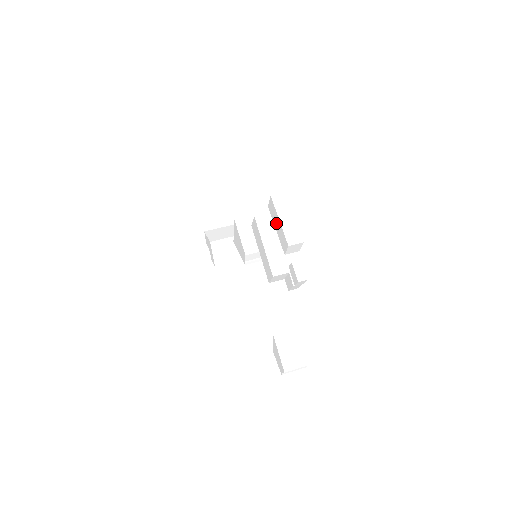
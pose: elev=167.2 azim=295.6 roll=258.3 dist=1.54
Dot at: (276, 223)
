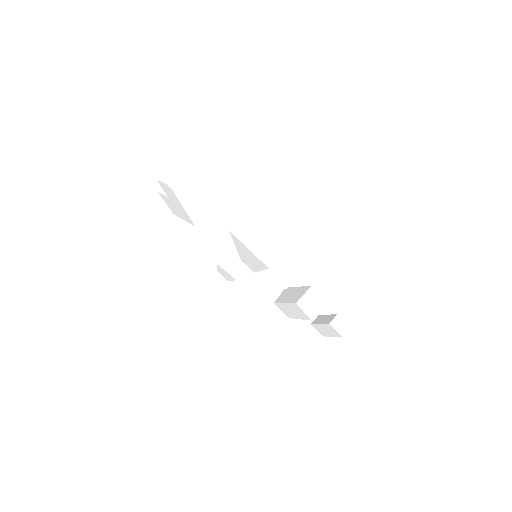
Dot at: (326, 330)
